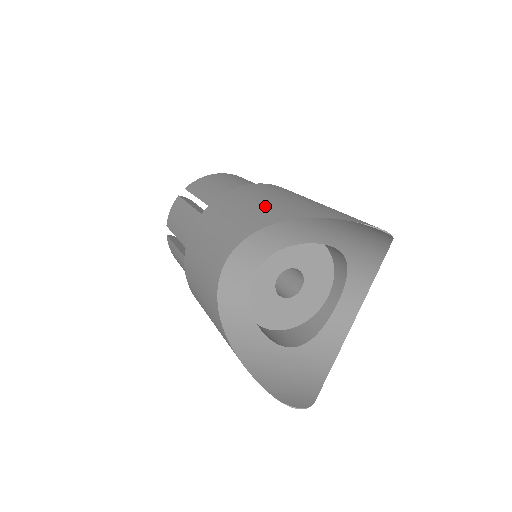
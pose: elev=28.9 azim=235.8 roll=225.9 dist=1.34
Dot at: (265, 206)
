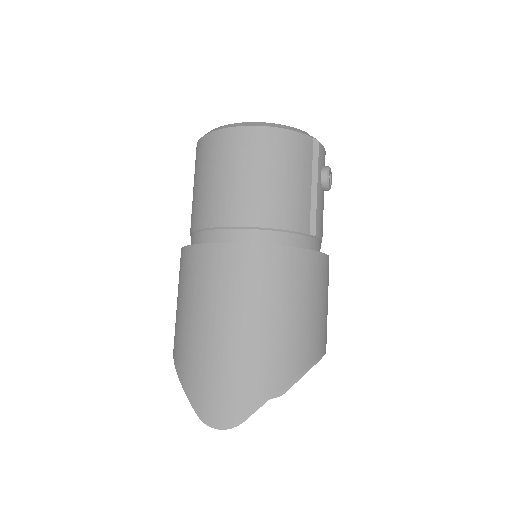
Dot at: (180, 325)
